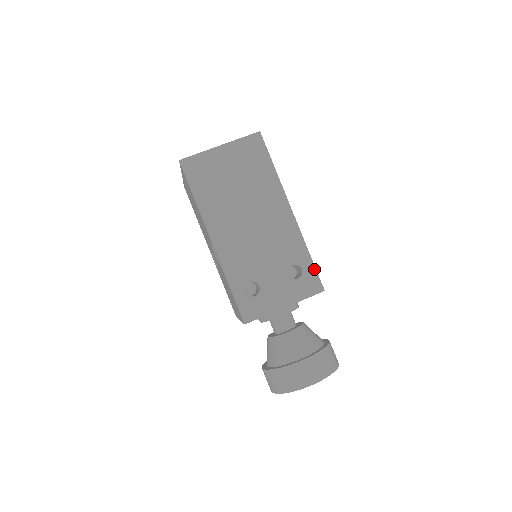
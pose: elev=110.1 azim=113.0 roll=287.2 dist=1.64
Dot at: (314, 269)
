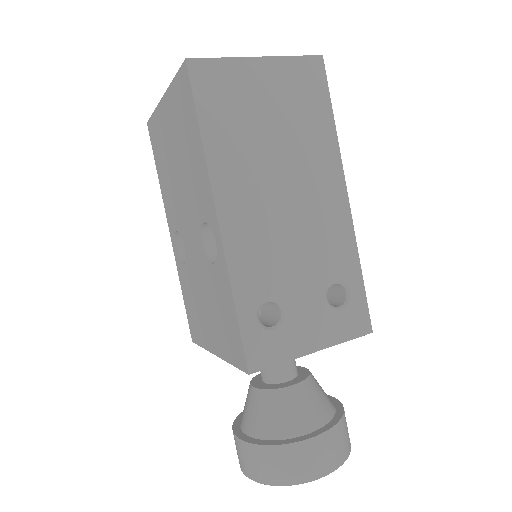
Dot at: (364, 296)
